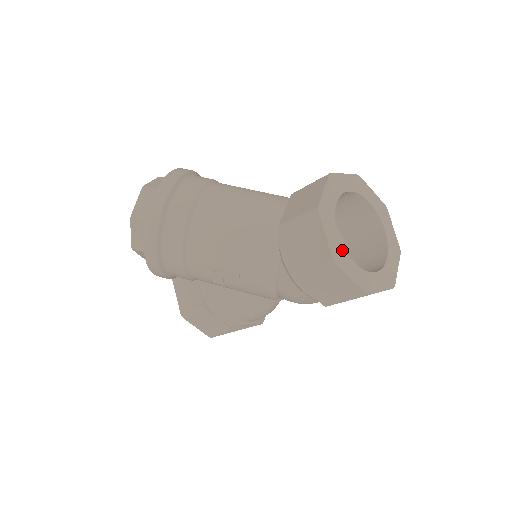
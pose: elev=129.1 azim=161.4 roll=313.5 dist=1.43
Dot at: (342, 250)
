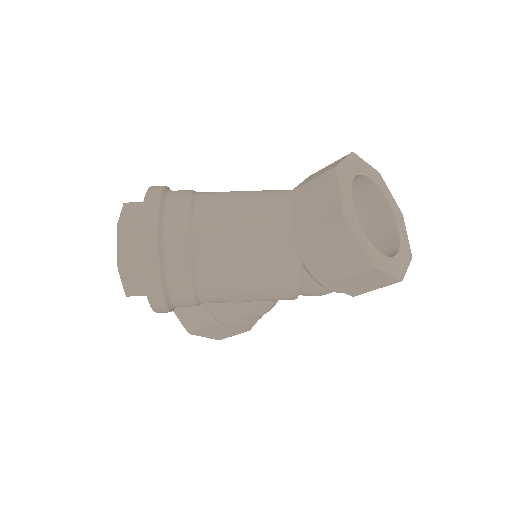
Dot at: (373, 249)
